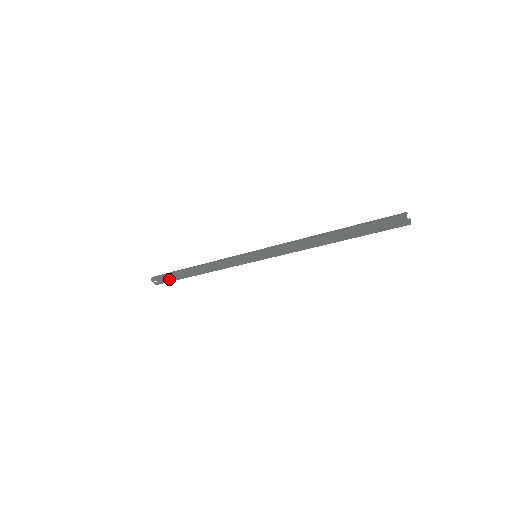
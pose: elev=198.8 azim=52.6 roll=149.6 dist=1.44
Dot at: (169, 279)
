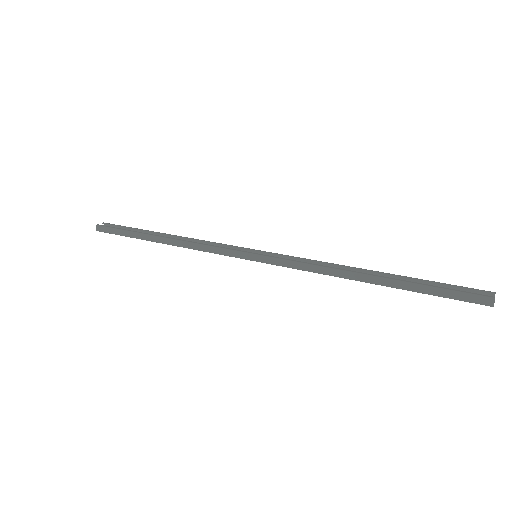
Dot at: occluded
